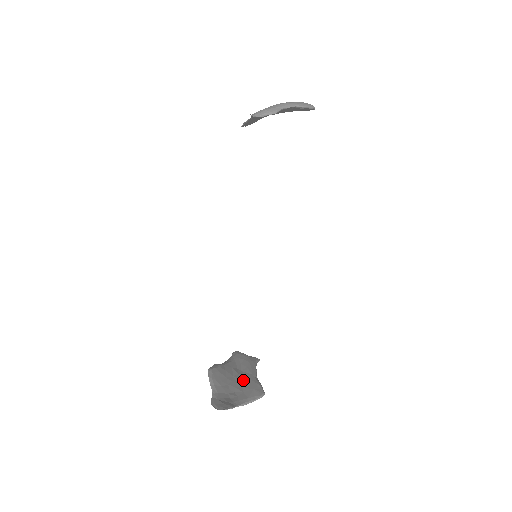
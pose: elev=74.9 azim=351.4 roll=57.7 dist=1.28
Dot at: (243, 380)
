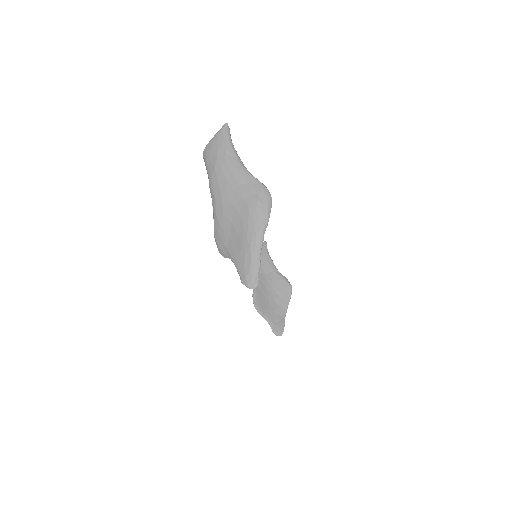
Dot at: (273, 285)
